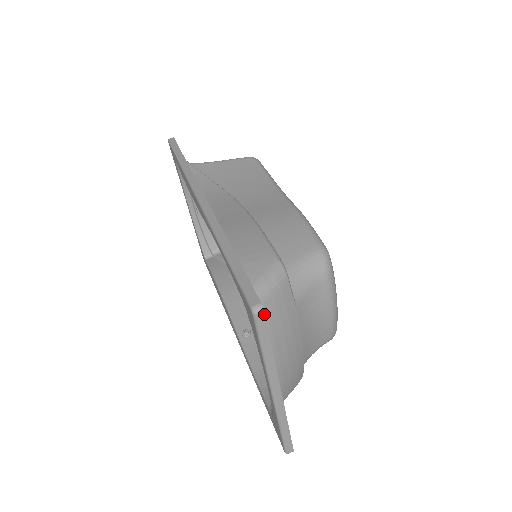
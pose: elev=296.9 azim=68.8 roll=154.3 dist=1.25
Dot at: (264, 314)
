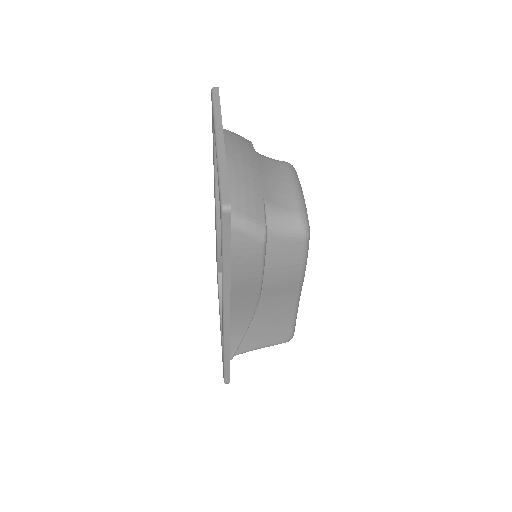
Dot at: (218, 88)
